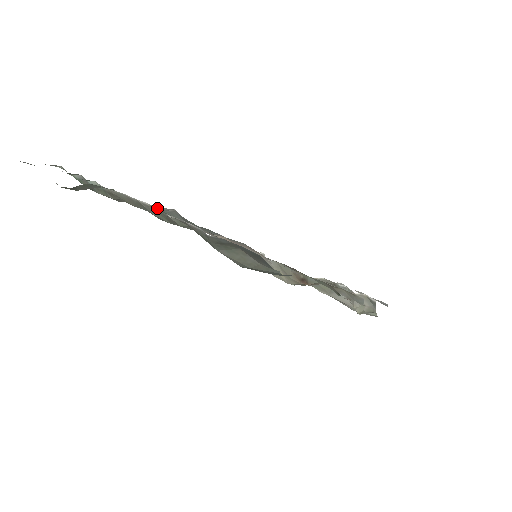
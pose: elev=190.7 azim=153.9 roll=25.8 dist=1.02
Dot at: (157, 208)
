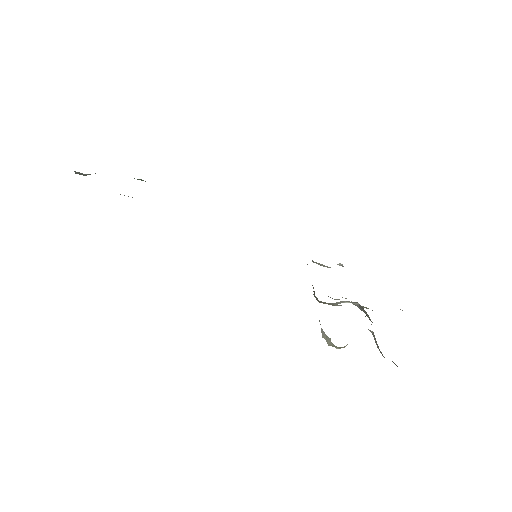
Dot at: occluded
